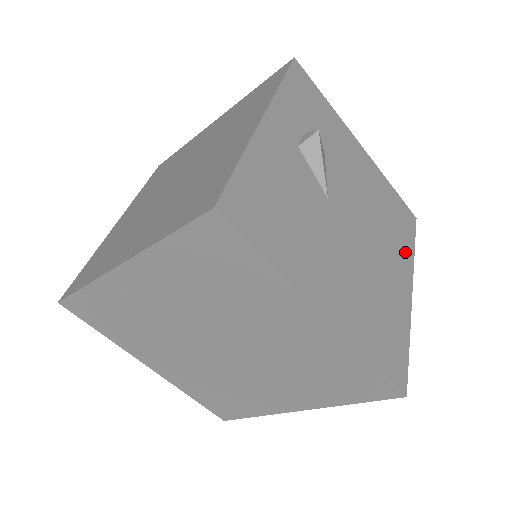
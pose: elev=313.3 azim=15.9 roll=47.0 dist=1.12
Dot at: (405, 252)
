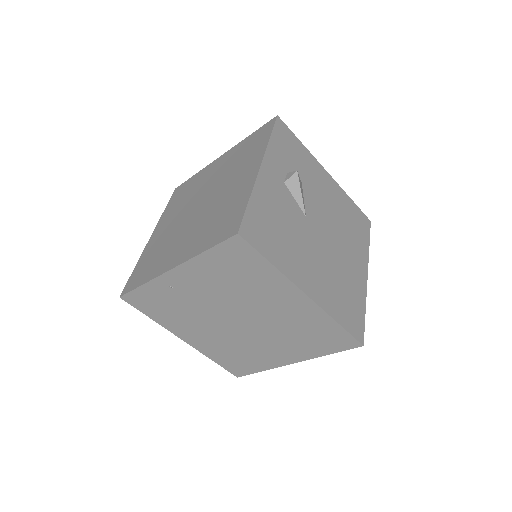
Dot at: (362, 248)
